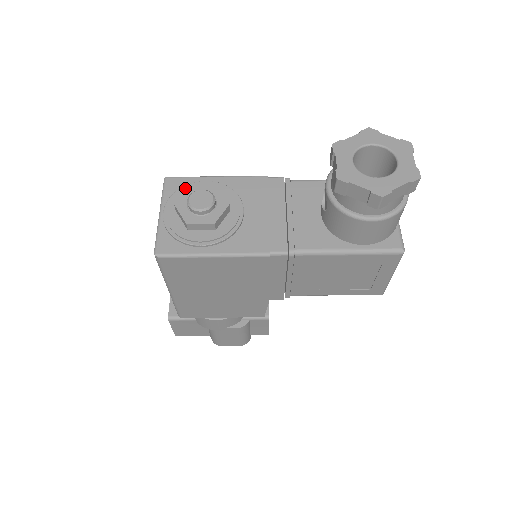
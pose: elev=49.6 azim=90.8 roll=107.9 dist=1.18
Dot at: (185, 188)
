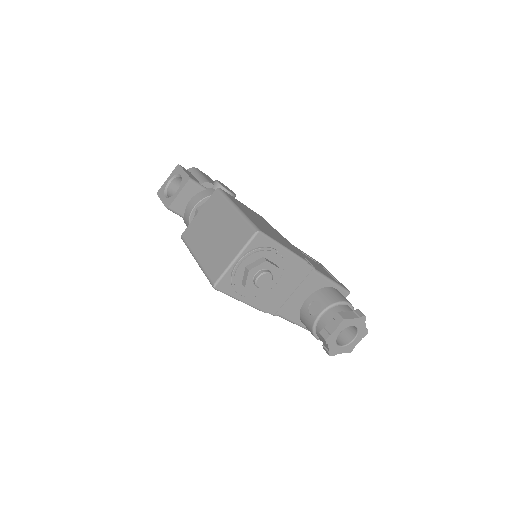
Dot at: (263, 252)
